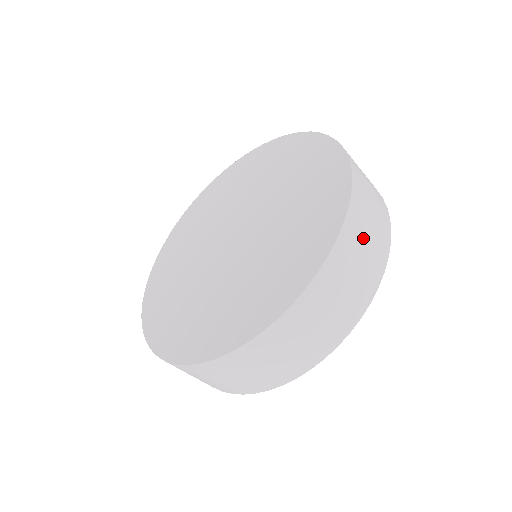
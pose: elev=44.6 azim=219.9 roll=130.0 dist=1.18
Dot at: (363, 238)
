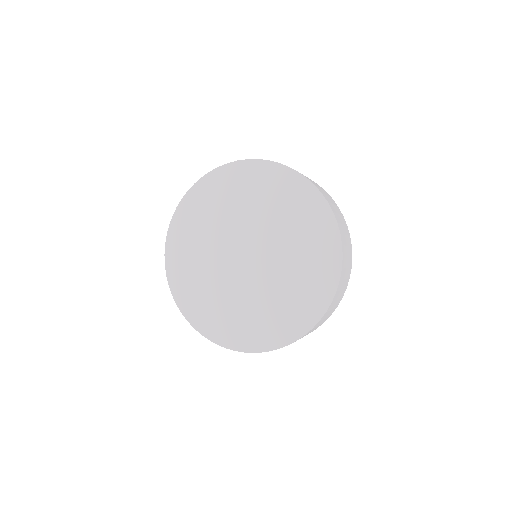
Dot at: (345, 273)
